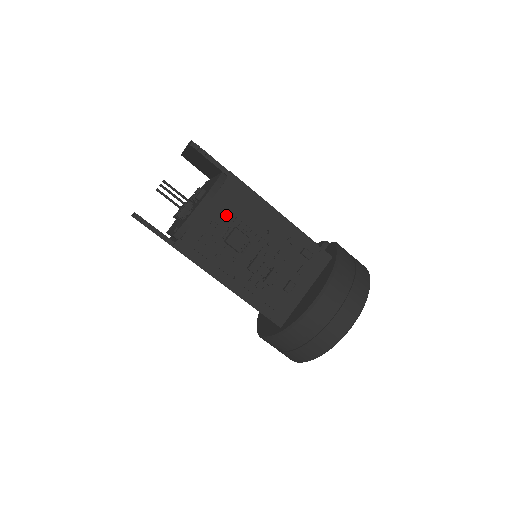
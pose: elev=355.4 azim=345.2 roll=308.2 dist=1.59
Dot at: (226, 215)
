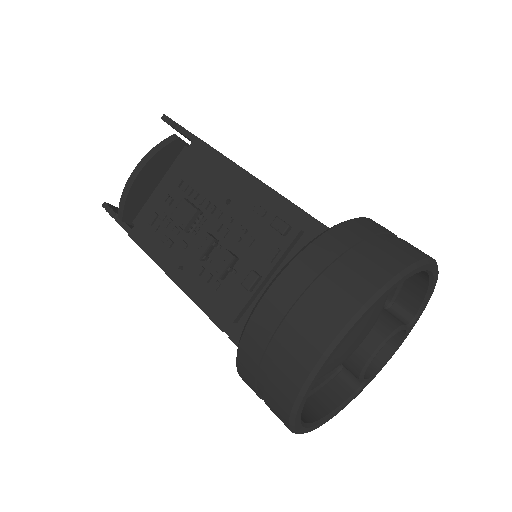
Dot at: (181, 187)
